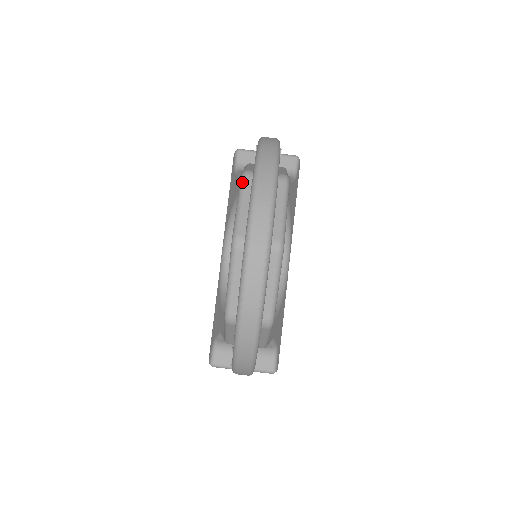
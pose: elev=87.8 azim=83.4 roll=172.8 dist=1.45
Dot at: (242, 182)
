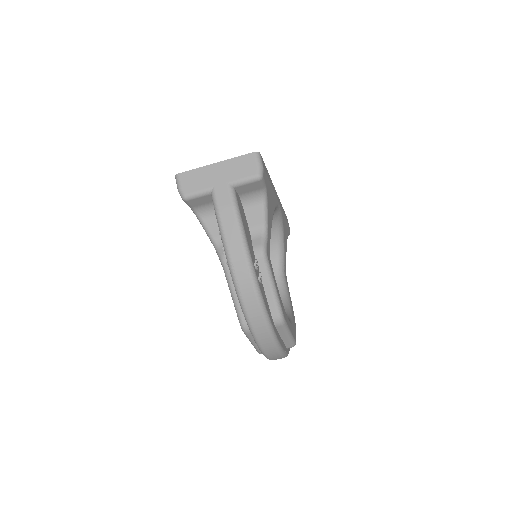
Dot at: (246, 335)
